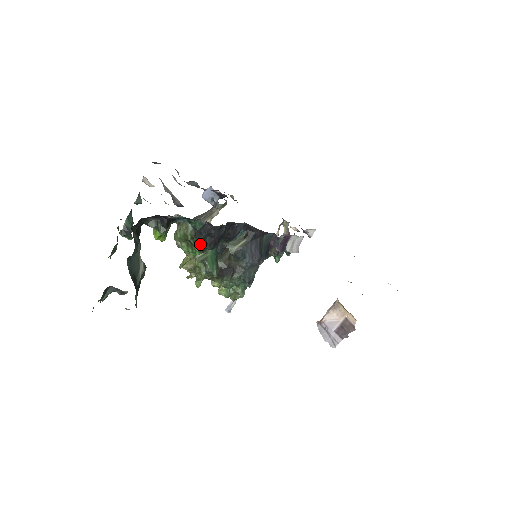
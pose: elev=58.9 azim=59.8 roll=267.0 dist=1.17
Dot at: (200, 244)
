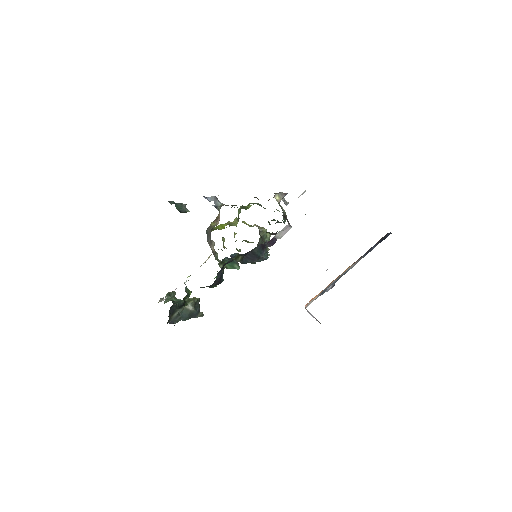
Dot at: (211, 287)
